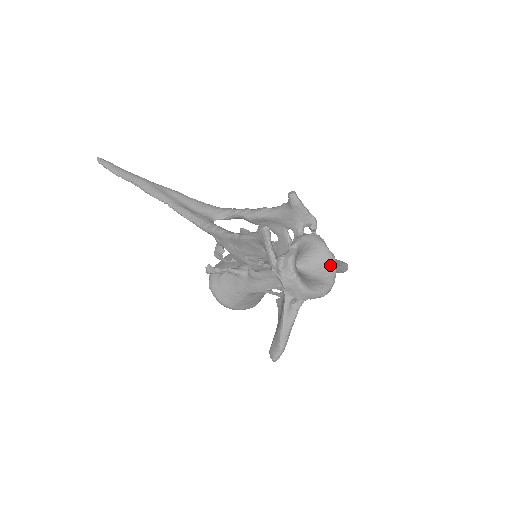
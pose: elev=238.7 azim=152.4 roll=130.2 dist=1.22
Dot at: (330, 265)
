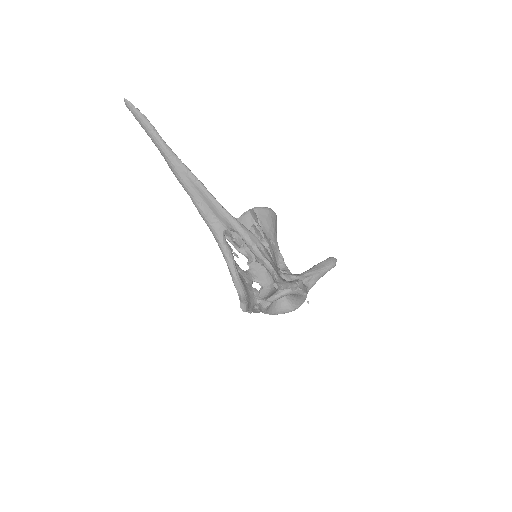
Dot at: (300, 300)
